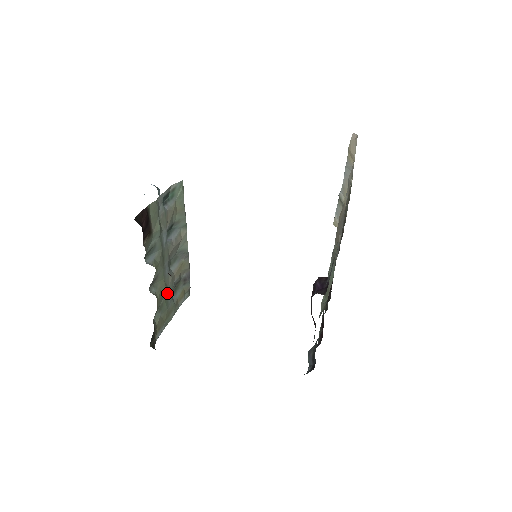
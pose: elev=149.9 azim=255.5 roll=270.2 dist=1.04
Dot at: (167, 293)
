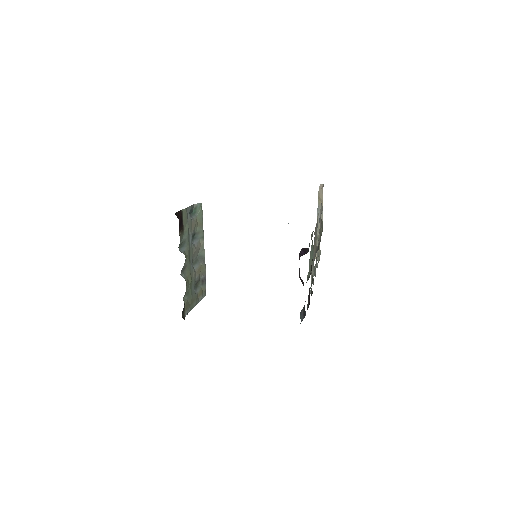
Dot at: (192, 284)
